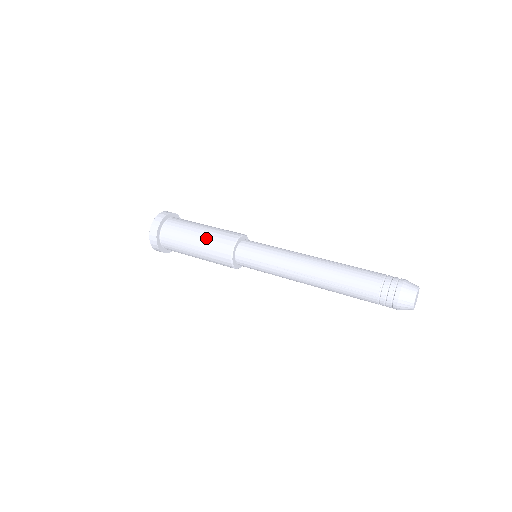
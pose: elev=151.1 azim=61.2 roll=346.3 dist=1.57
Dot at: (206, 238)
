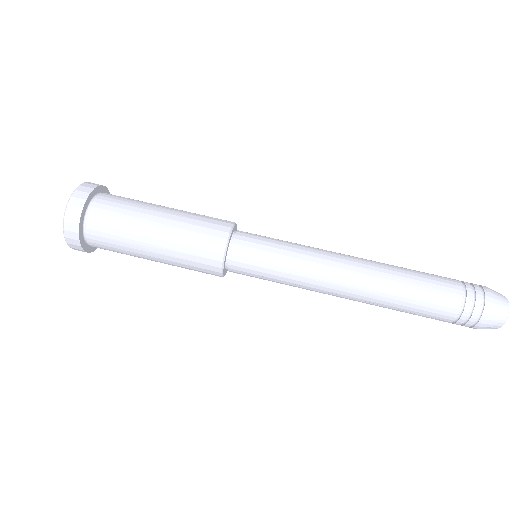
Dot at: (171, 249)
